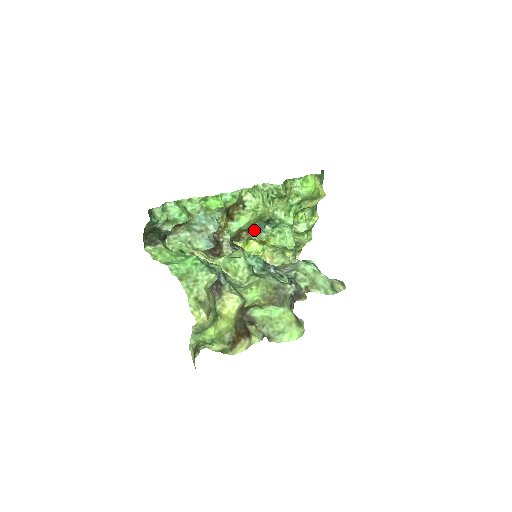
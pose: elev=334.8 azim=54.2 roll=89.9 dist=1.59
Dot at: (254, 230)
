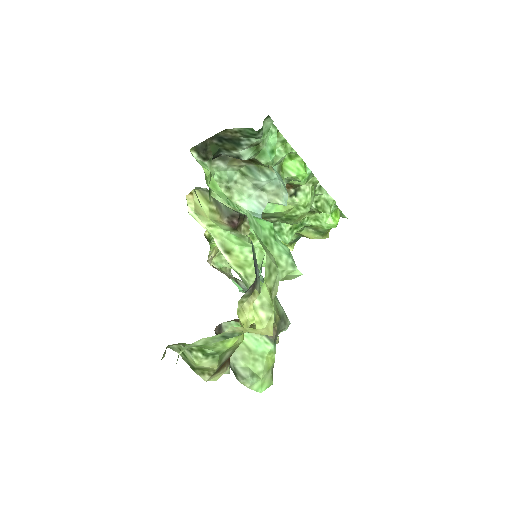
Dot at: occluded
